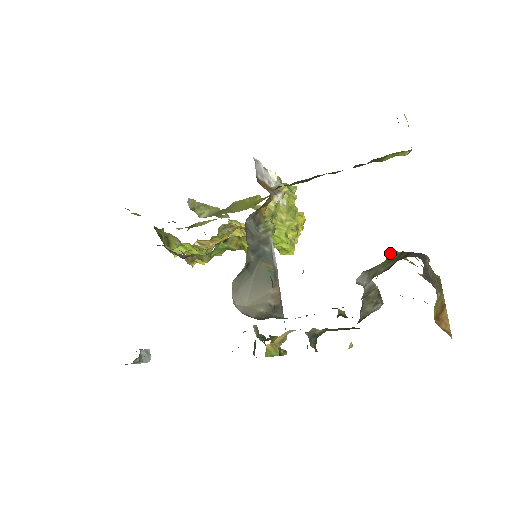
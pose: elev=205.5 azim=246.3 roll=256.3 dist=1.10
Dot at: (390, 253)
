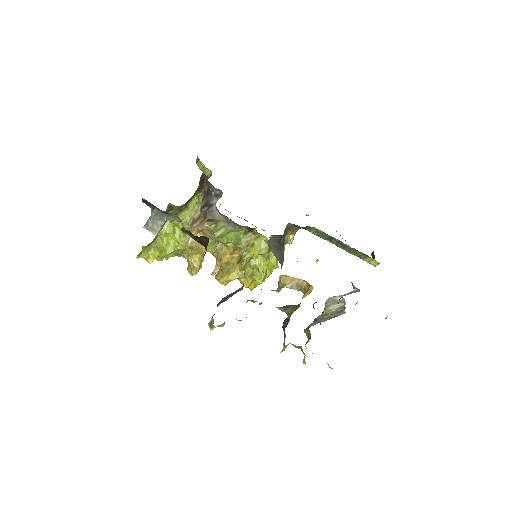
Dot at: occluded
